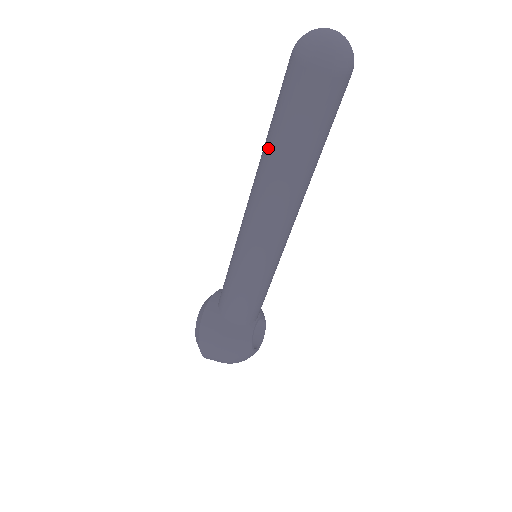
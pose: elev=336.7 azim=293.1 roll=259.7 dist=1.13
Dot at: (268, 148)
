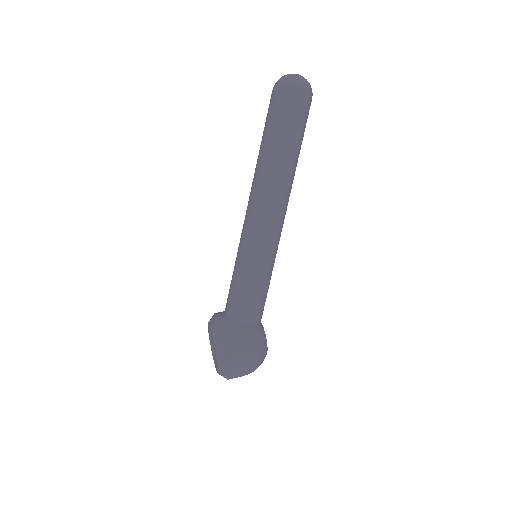
Dot at: (270, 153)
